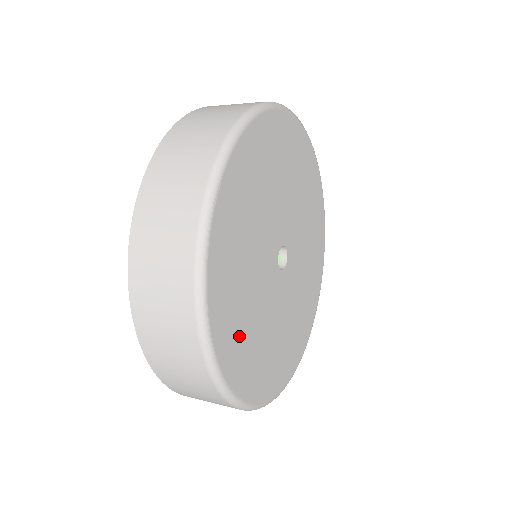
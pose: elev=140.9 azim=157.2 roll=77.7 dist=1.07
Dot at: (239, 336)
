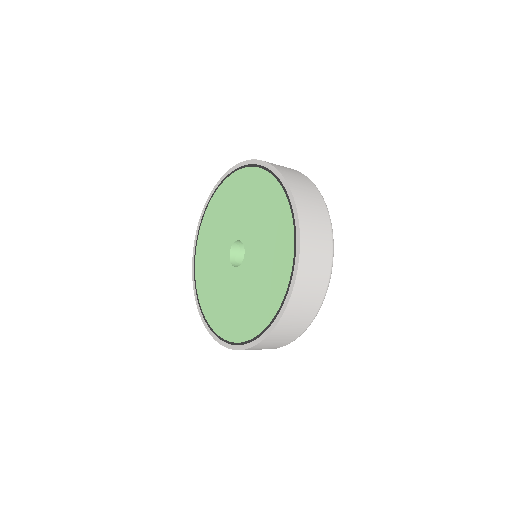
Dot at: occluded
